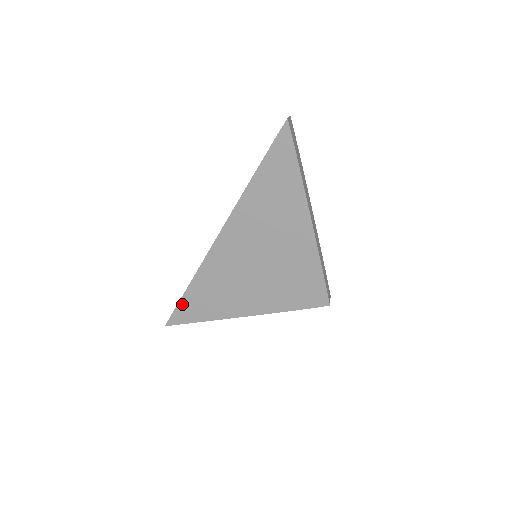
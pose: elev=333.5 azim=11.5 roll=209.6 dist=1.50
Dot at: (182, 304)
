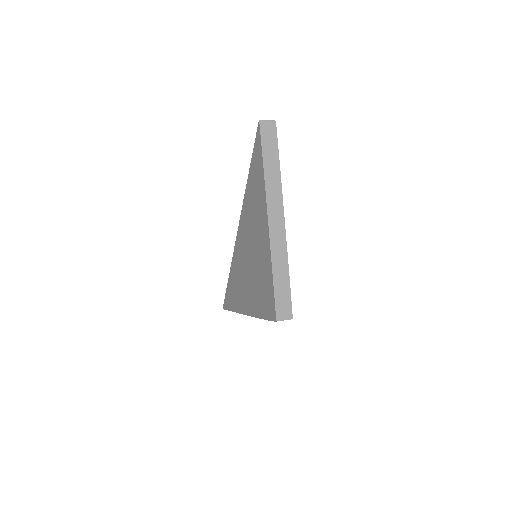
Dot at: (227, 291)
